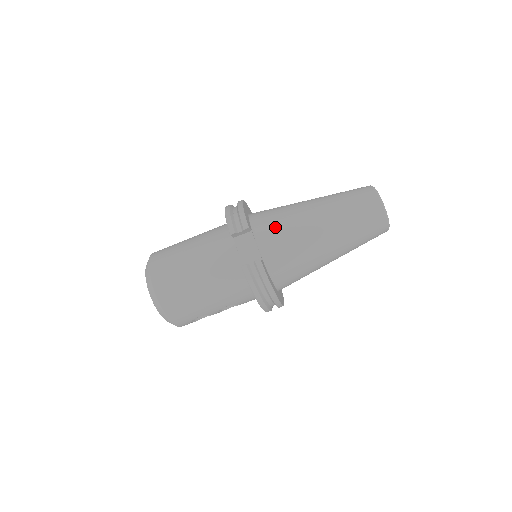
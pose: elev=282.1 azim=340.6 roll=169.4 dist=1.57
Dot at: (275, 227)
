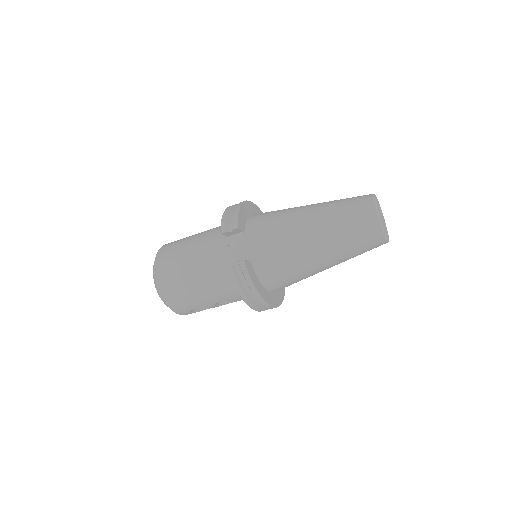
Dot at: (266, 229)
